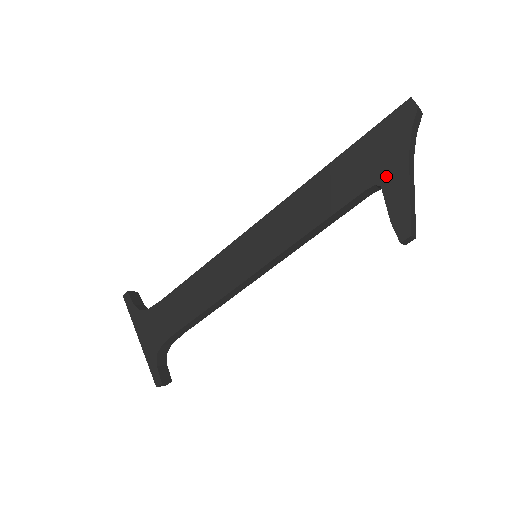
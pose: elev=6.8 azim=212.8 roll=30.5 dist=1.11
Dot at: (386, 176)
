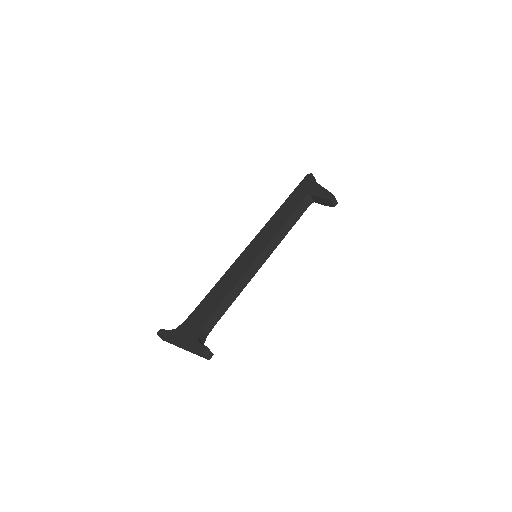
Dot at: (311, 192)
